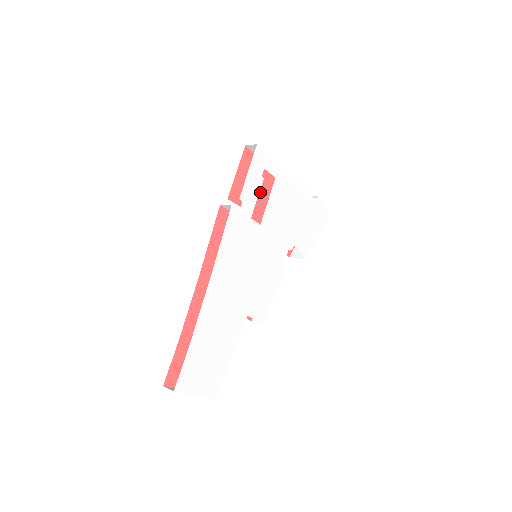
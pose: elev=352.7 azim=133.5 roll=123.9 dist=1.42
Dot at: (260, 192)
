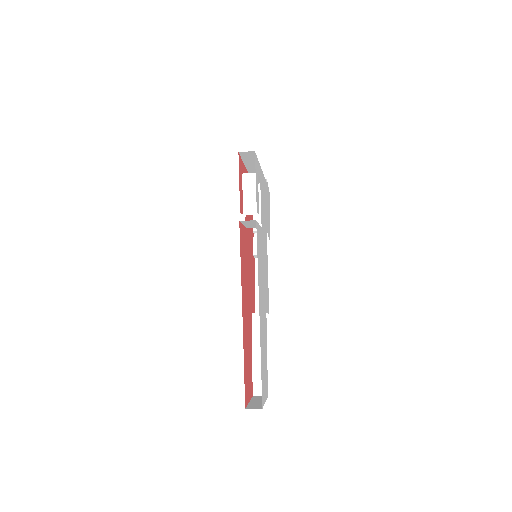
Dot at: occluded
